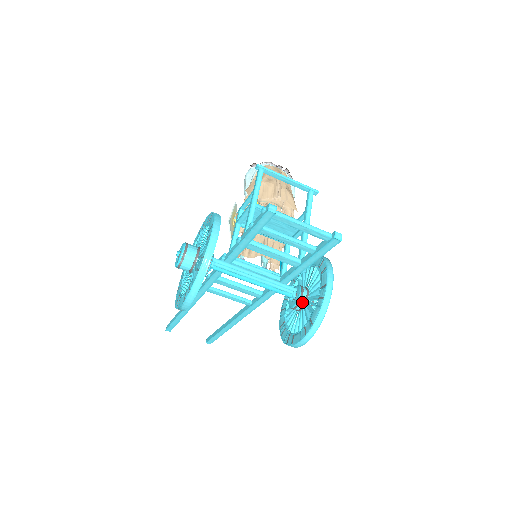
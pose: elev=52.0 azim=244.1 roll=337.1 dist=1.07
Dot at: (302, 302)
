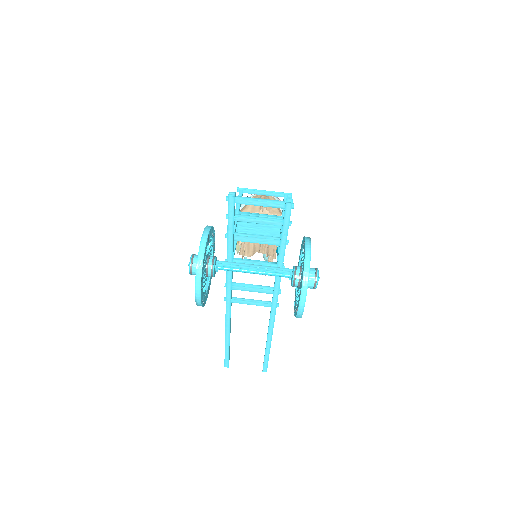
Dot at: (297, 276)
